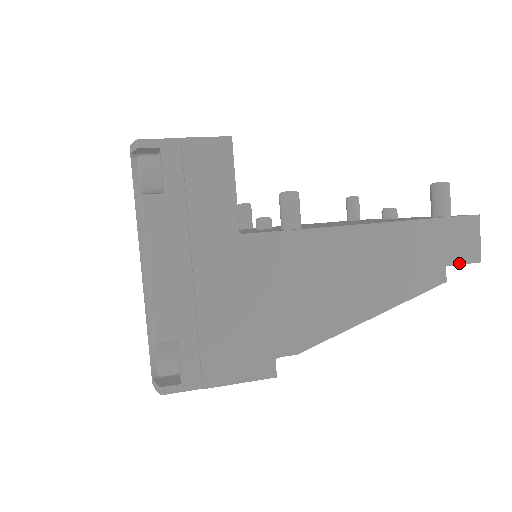
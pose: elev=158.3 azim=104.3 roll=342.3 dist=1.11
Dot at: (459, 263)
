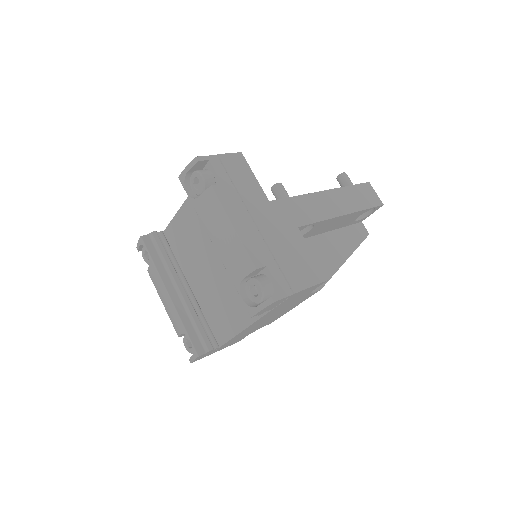
Dot at: (375, 206)
